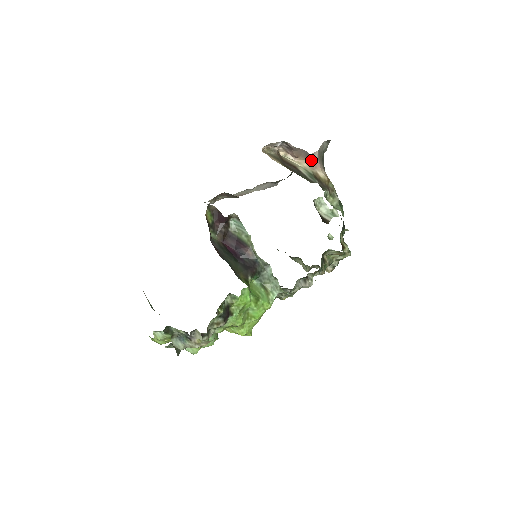
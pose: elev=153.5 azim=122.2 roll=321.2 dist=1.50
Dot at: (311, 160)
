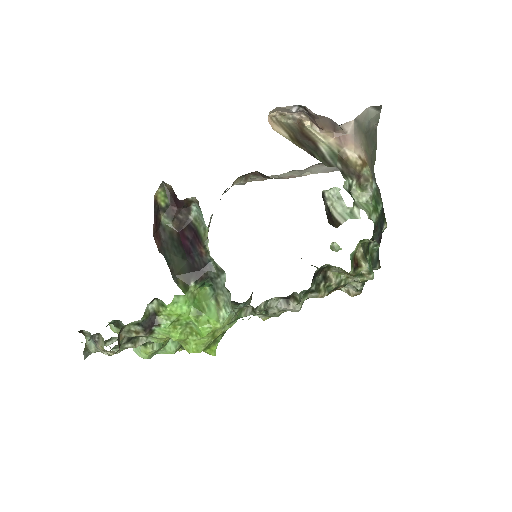
Dot at: (341, 134)
